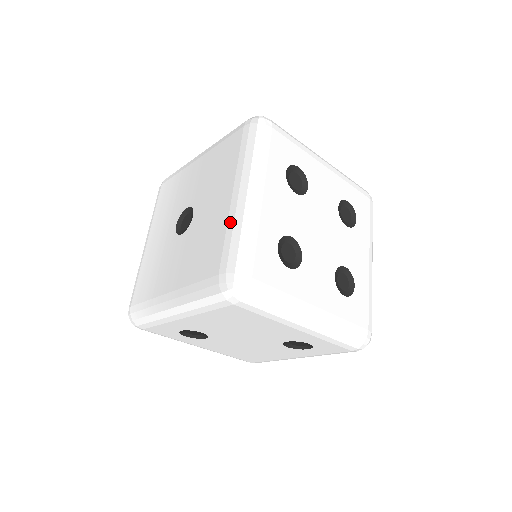
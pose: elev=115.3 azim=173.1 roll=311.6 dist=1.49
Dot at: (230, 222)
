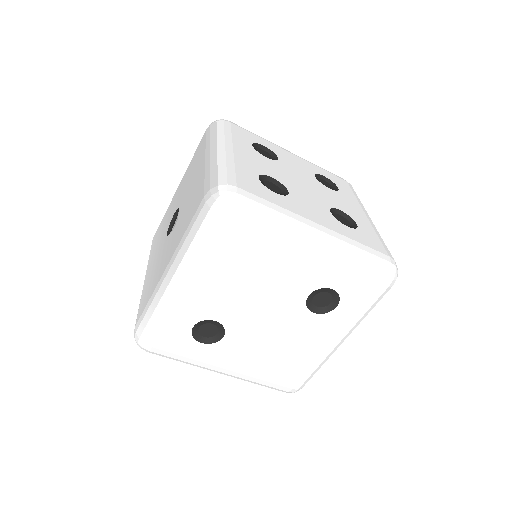
Dot at: (207, 168)
